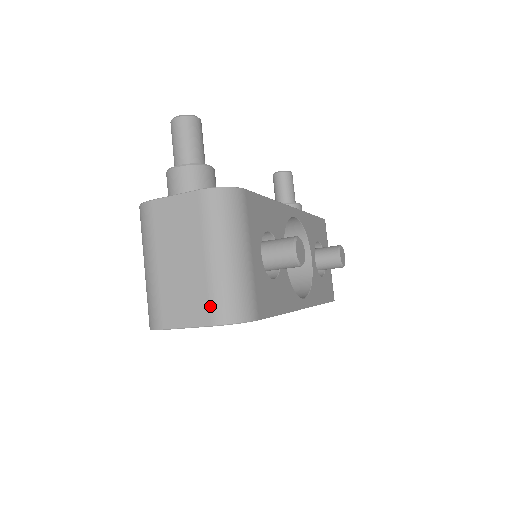
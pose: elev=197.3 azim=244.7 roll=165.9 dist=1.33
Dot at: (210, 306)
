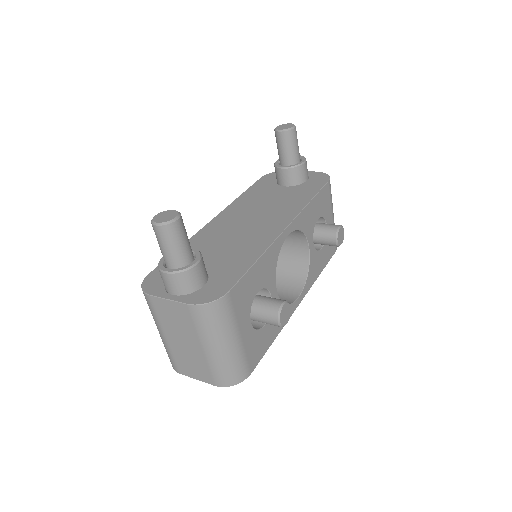
Dot at: (212, 376)
